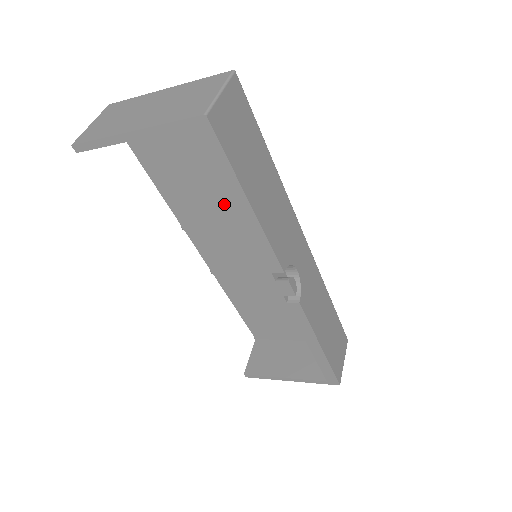
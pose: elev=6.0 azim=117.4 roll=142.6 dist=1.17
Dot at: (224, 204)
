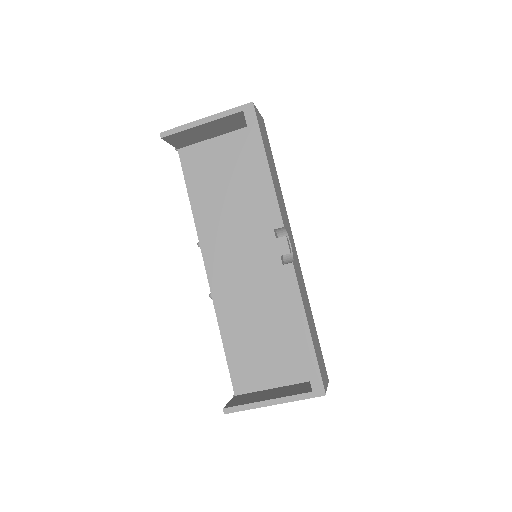
Dot at: (238, 213)
